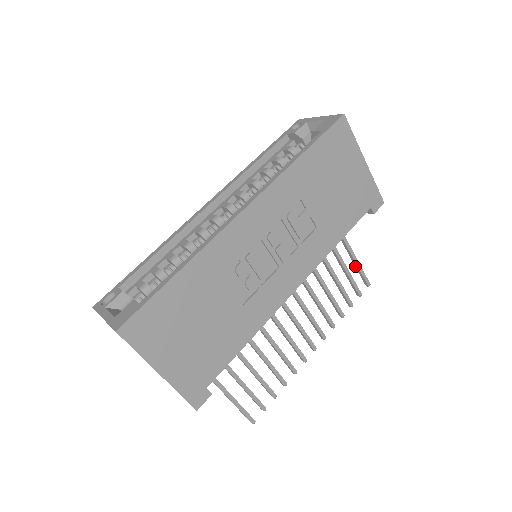
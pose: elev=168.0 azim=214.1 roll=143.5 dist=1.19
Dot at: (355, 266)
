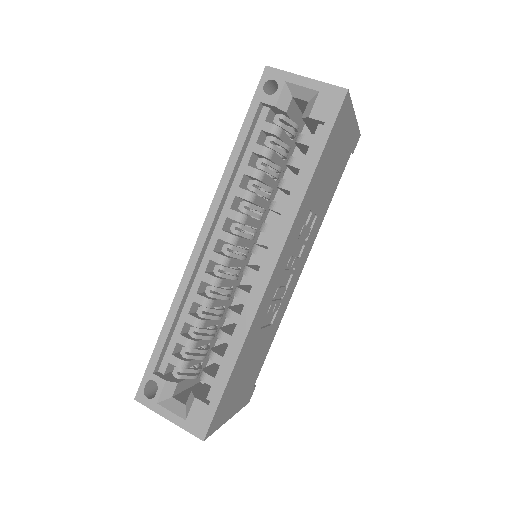
Dot at: occluded
